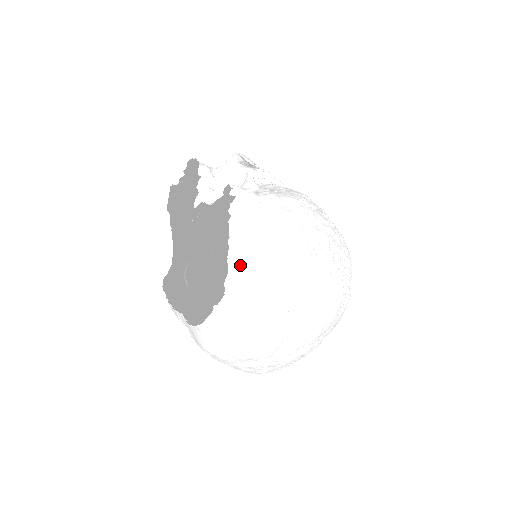
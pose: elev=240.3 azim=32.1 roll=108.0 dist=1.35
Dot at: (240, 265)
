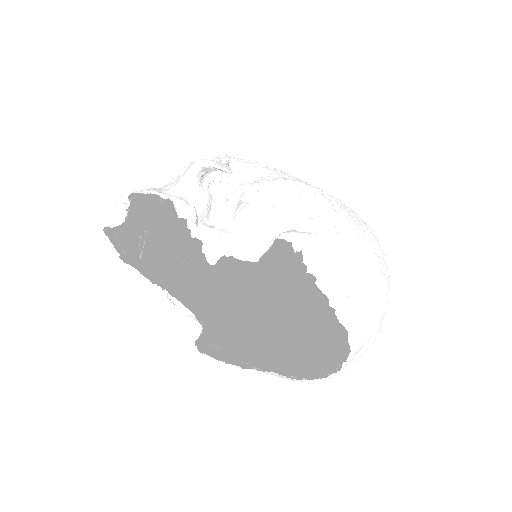
Dot at: (353, 319)
